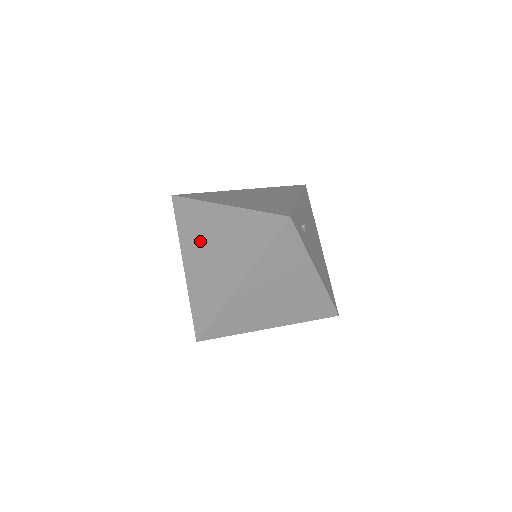
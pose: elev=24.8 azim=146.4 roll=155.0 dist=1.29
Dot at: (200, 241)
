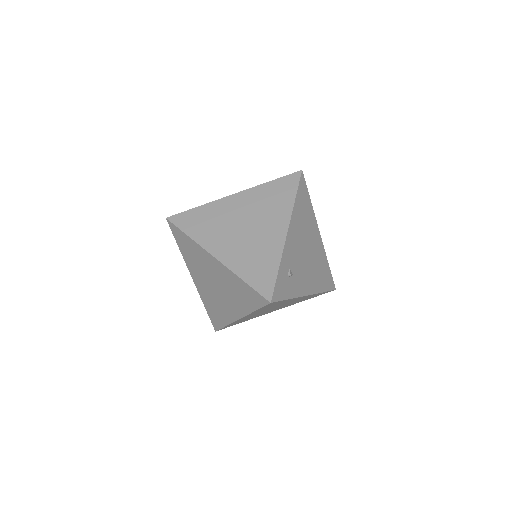
Dot at: (201, 271)
